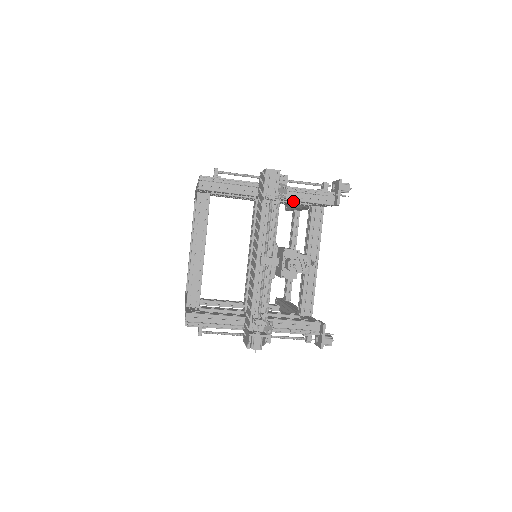
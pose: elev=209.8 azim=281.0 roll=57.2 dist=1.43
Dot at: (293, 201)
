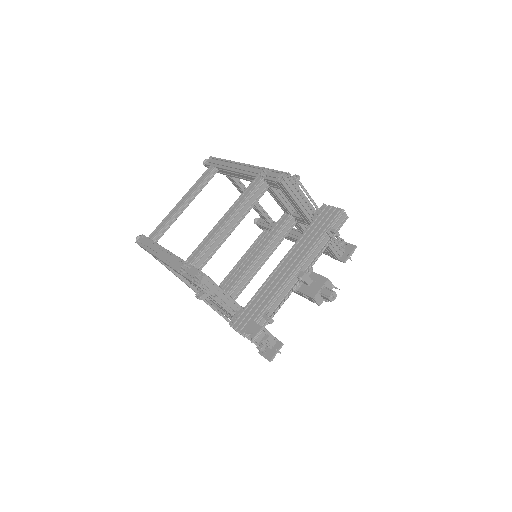
Dot at: occluded
